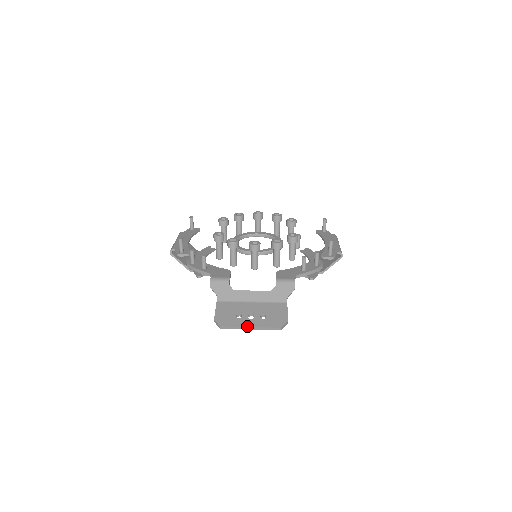
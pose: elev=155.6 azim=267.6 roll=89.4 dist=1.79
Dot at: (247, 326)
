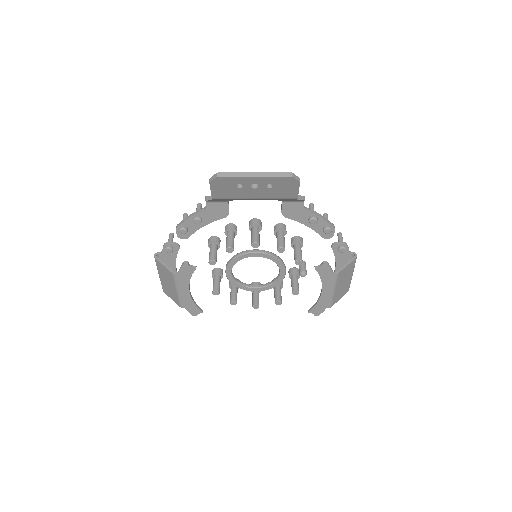
Dot at: (250, 173)
